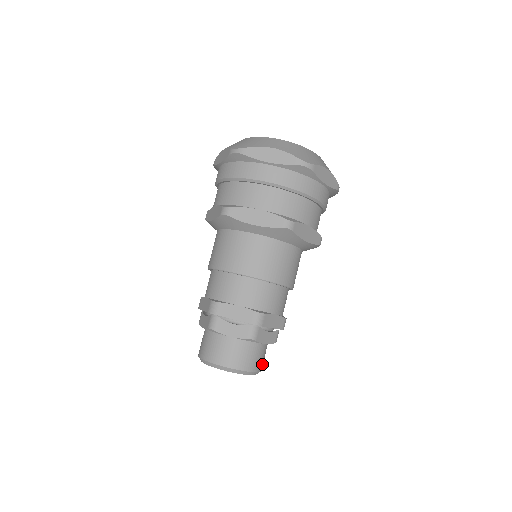
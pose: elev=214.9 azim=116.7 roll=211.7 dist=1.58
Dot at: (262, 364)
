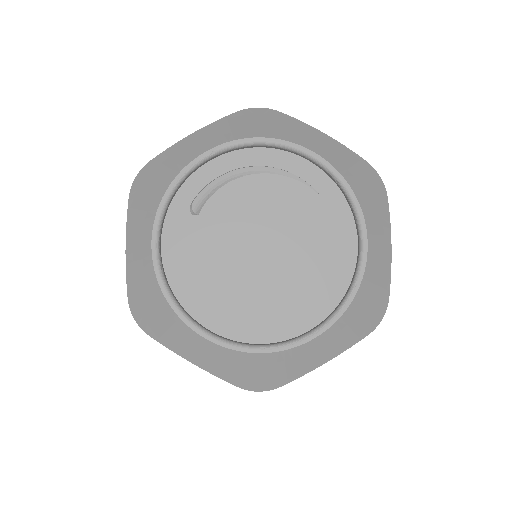
Dot at: occluded
